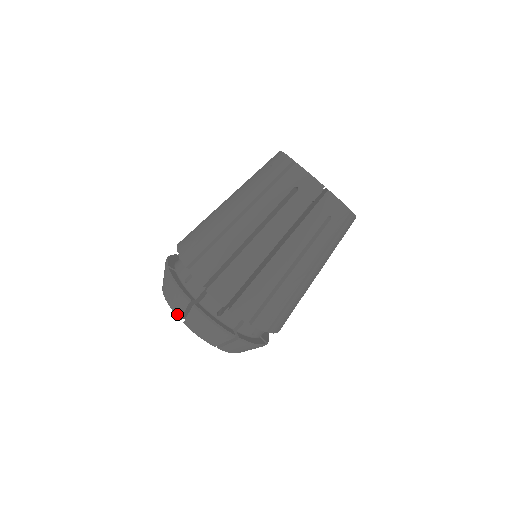
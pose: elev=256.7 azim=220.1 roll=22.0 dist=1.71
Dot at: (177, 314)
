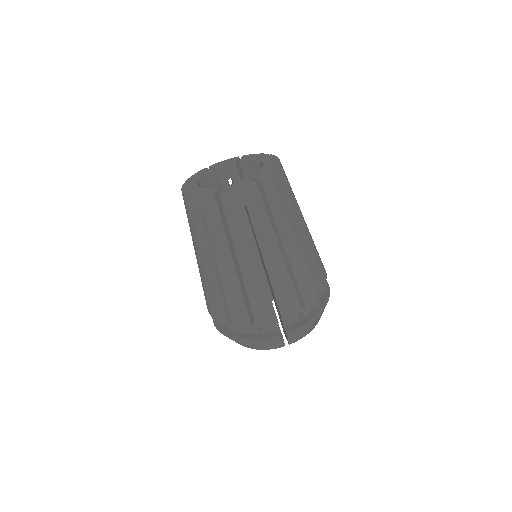
Dot at: (280, 347)
